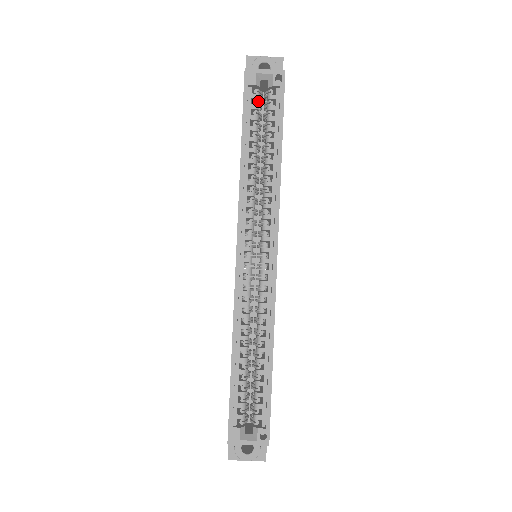
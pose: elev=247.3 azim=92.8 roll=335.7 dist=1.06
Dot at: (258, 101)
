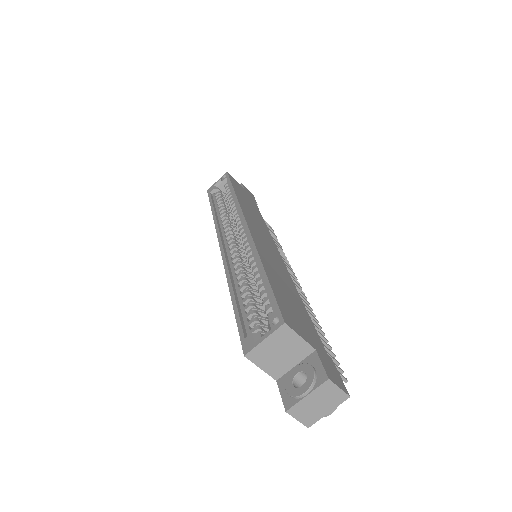
Dot at: (220, 194)
